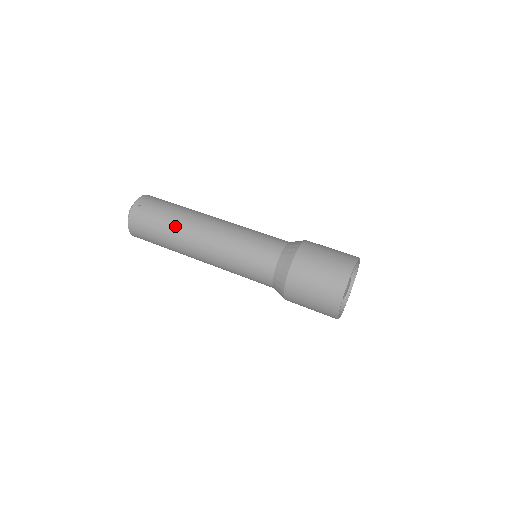
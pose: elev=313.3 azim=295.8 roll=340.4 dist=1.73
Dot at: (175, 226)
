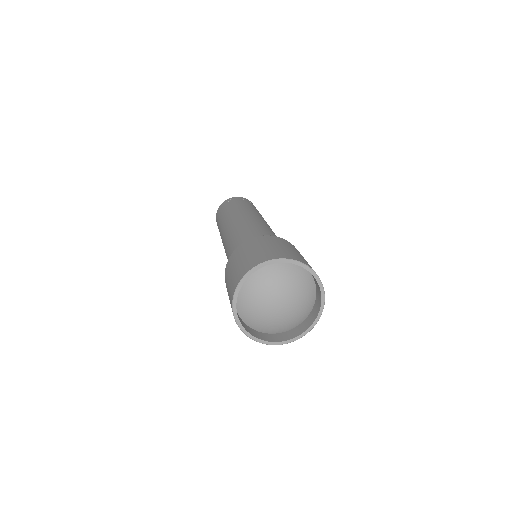
Dot at: (229, 212)
